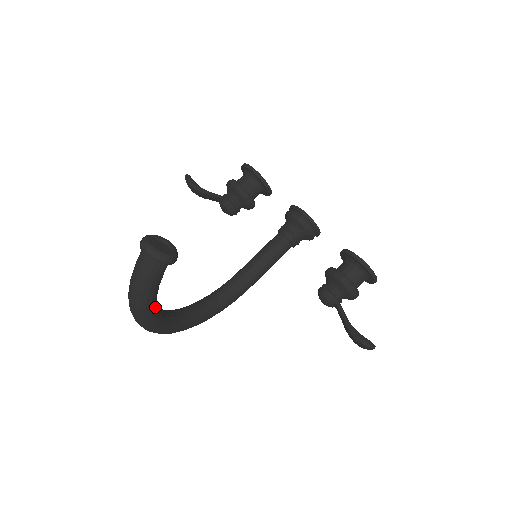
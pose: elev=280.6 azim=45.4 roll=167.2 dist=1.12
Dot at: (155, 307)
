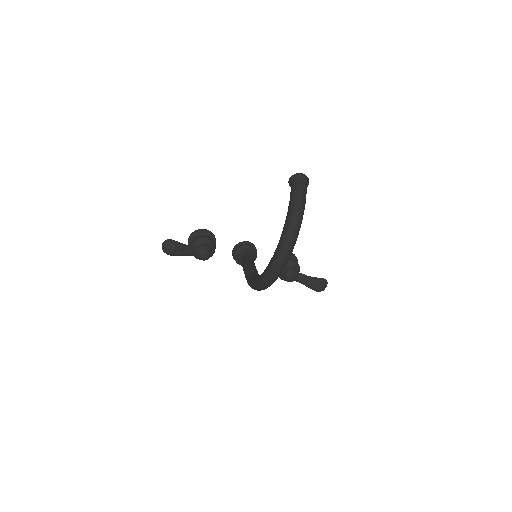
Dot at: occluded
